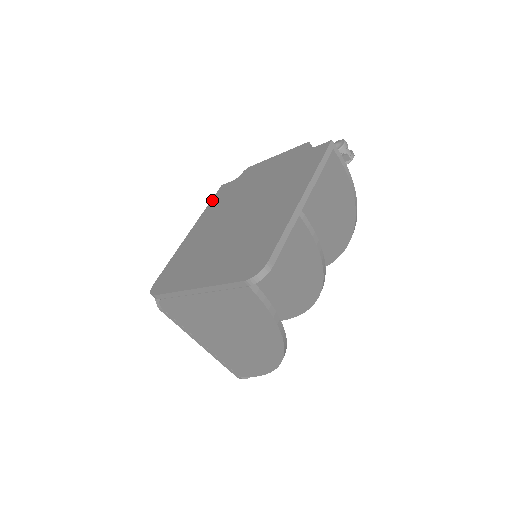
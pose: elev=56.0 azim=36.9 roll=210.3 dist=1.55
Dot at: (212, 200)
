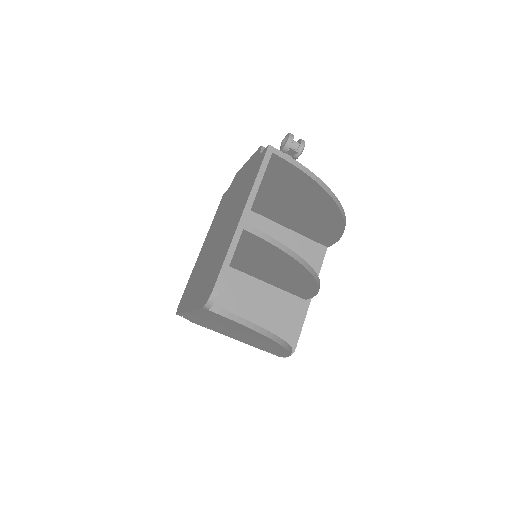
Dot at: (216, 212)
